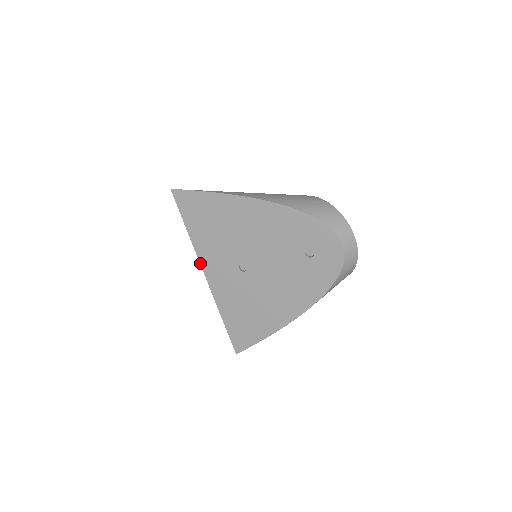
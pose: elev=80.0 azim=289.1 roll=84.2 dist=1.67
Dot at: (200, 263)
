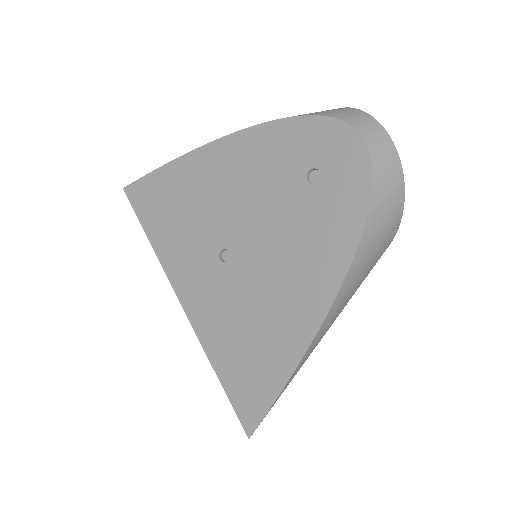
Dot at: (168, 279)
